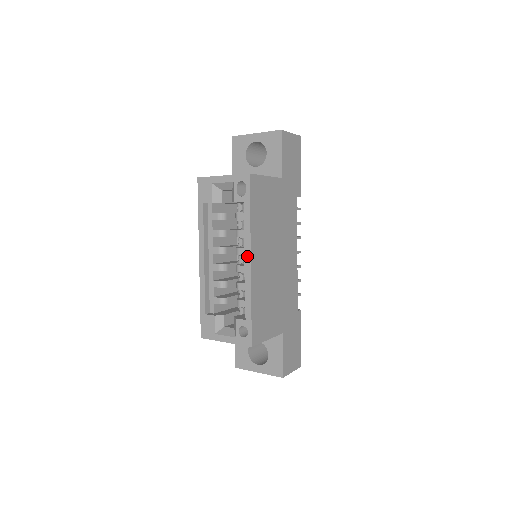
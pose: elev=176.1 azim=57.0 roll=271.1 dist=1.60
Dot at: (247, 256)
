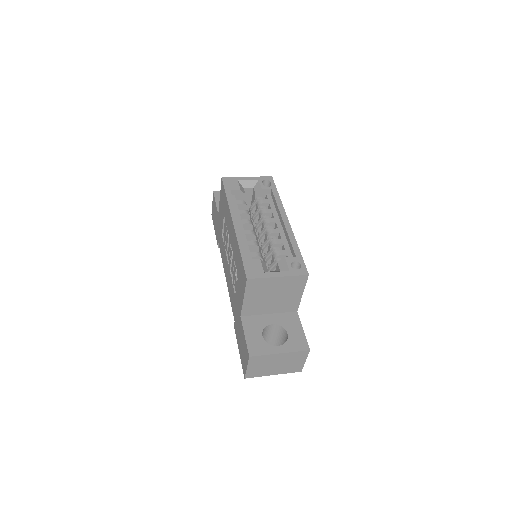
Dot at: (284, 217)
